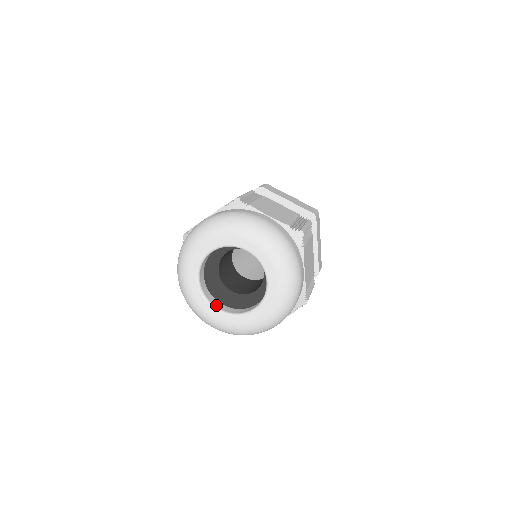
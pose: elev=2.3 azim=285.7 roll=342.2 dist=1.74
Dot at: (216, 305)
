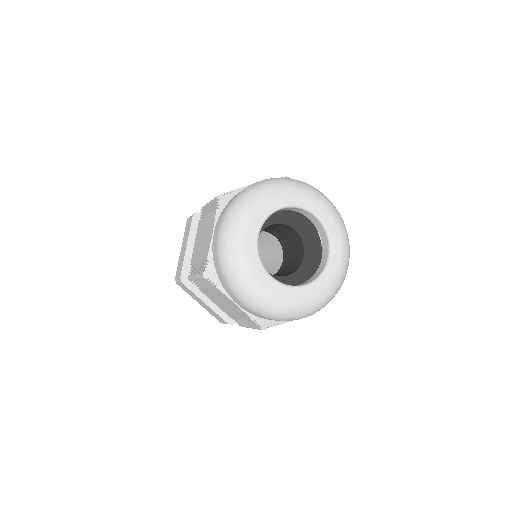
Dot at: (267, 272)
